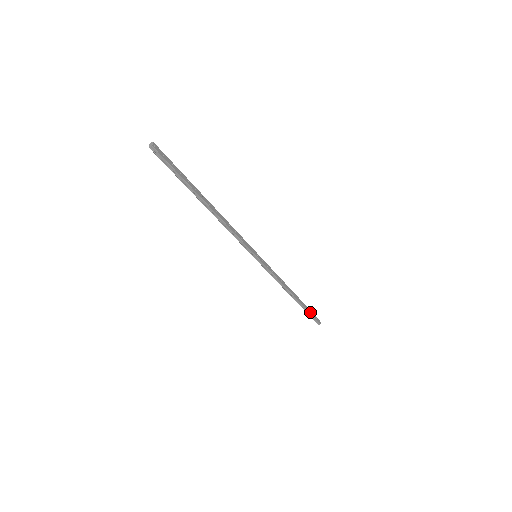
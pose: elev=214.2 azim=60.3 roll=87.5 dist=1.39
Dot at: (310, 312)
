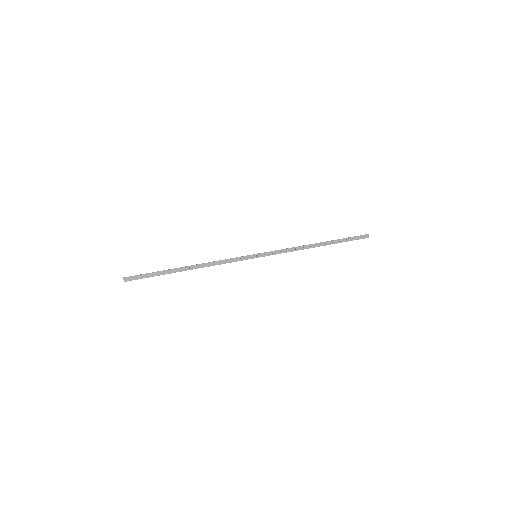
Dot at: (348, 240)
